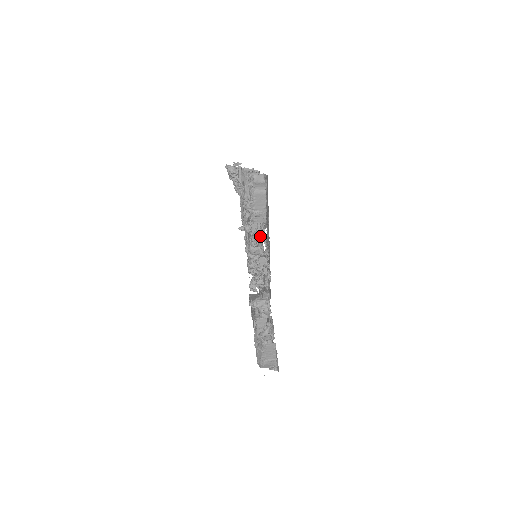
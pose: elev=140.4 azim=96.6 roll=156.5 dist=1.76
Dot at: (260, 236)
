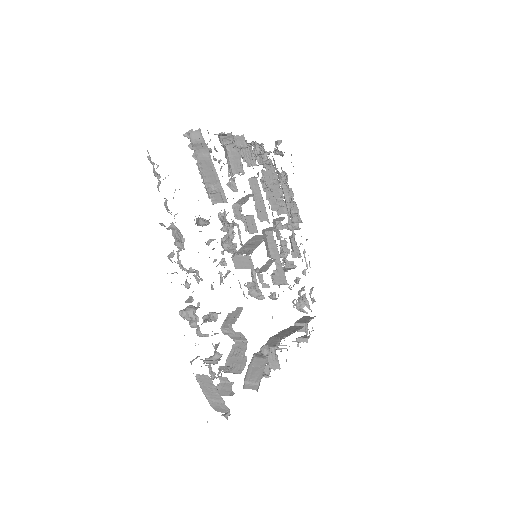
Dot at: (225, 222)
